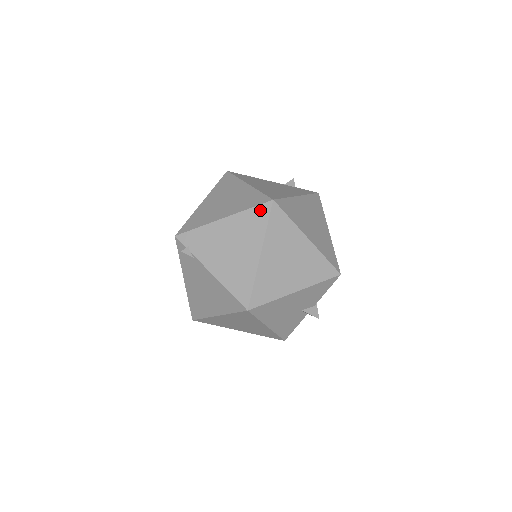
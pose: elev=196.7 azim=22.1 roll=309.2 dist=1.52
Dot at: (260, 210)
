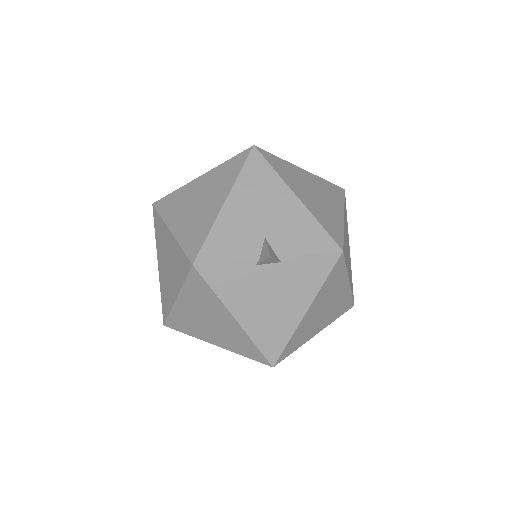
Dot at: occluded
